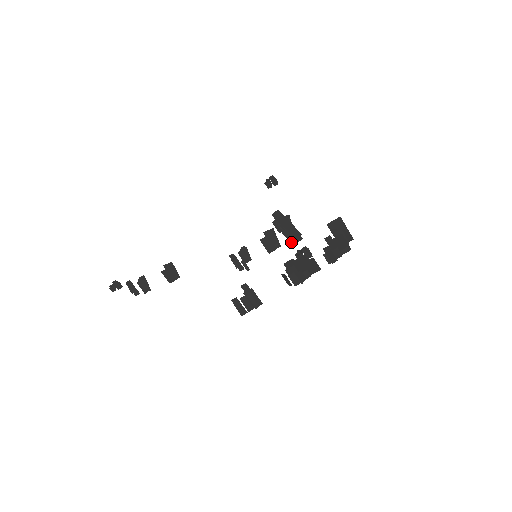
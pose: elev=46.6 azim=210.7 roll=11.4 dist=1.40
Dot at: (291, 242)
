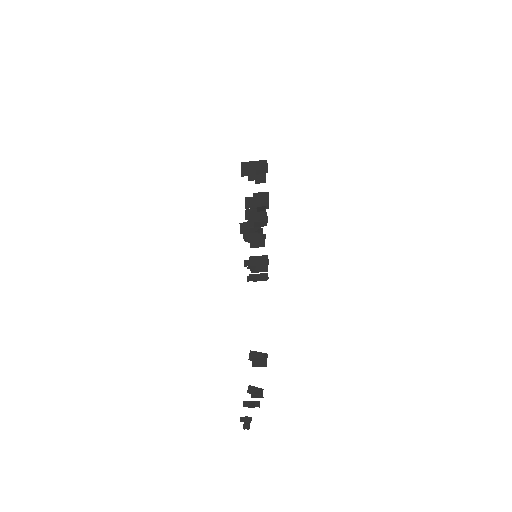
Dot at: occluded
